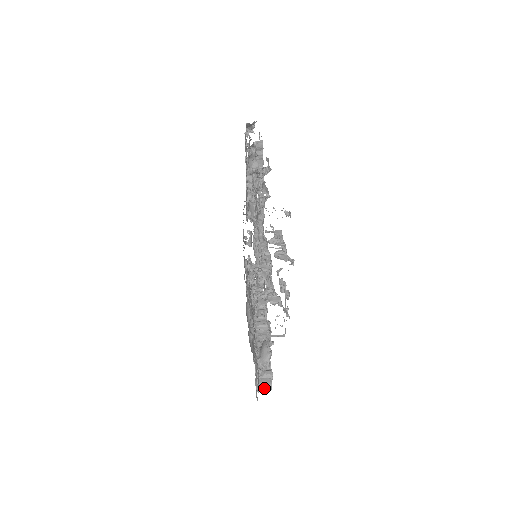
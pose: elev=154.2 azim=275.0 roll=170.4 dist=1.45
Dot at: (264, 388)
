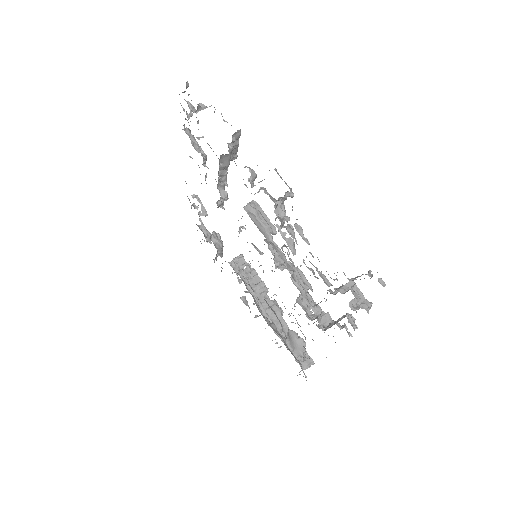
Dot at: occluded
